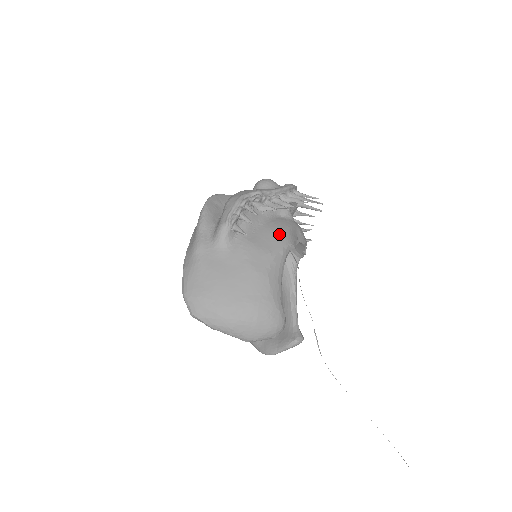
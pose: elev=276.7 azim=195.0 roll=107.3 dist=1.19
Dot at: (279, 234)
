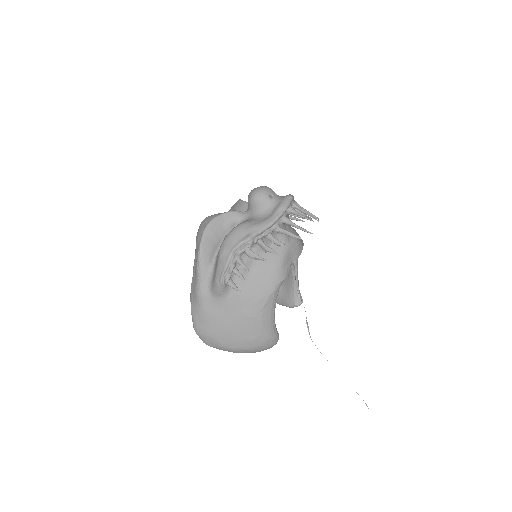
Dot at: (271, 274)
